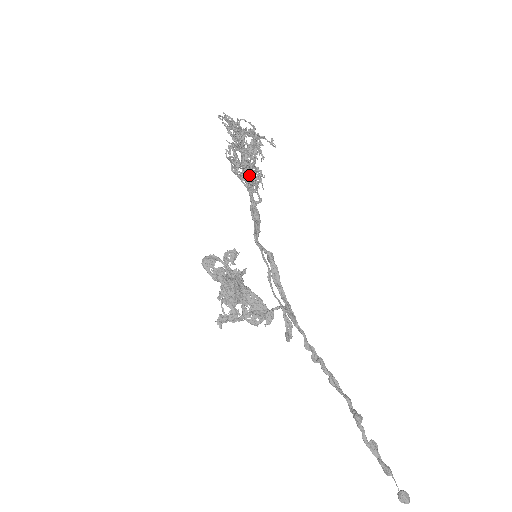
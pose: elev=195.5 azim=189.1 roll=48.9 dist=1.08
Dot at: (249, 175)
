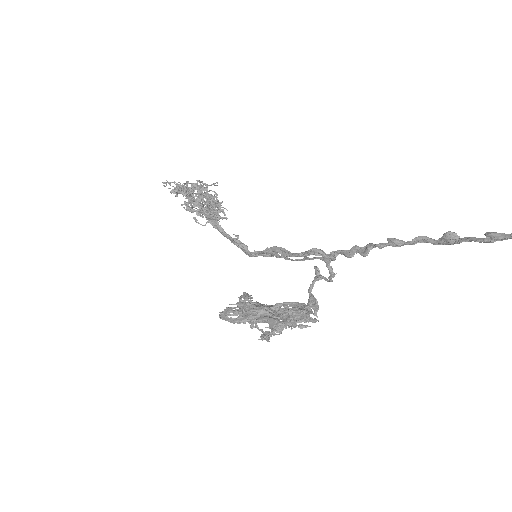
Dot at: (209, 207)
